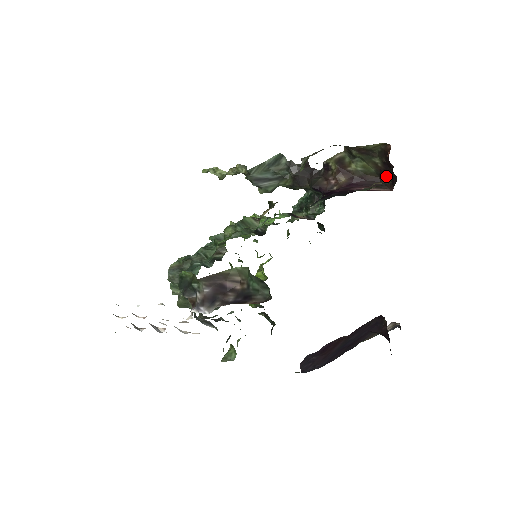
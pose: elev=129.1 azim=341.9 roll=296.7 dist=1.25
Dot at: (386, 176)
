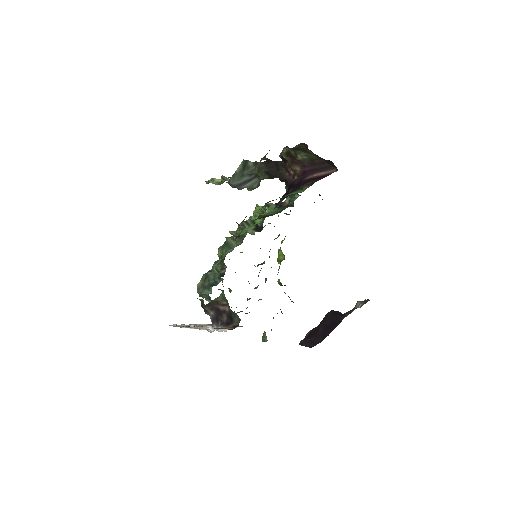
Dot at: occluded
